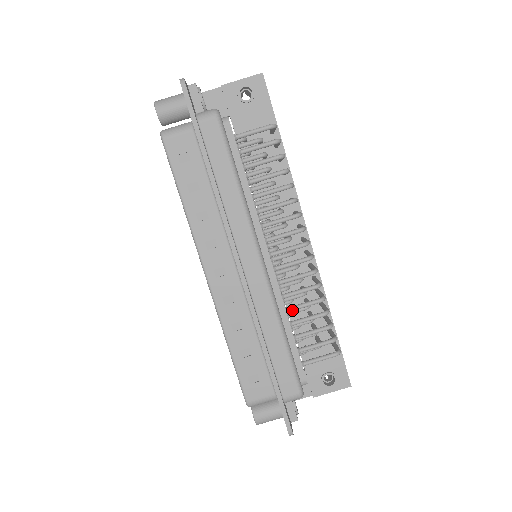
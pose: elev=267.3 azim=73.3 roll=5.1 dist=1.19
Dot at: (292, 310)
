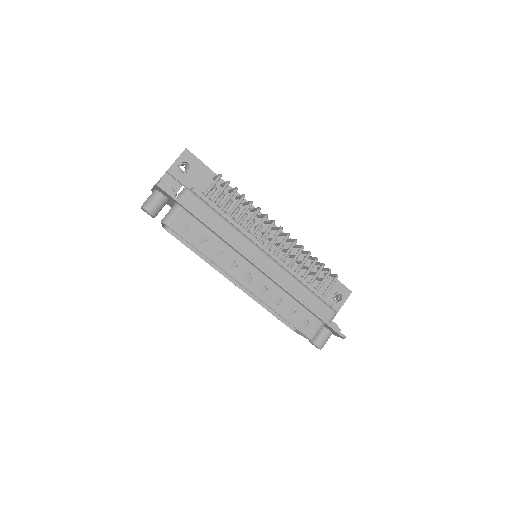
Dot at: (298, 271)
